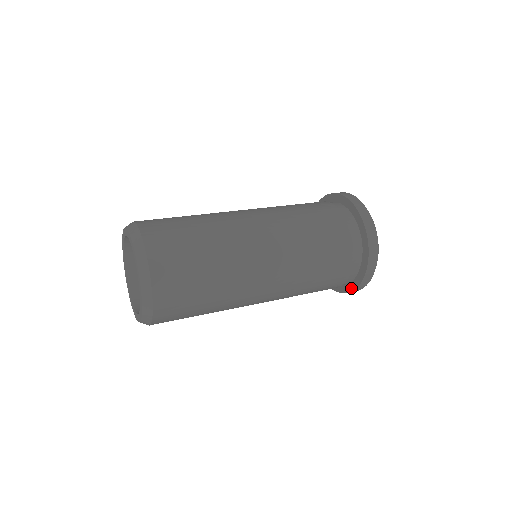
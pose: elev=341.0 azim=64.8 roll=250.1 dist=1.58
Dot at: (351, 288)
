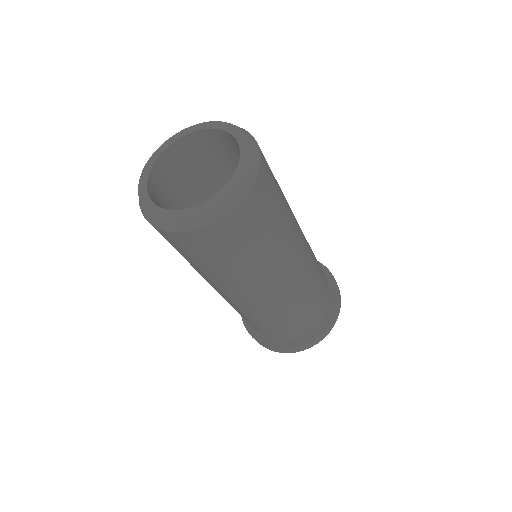
Dot at: (279, 346)
